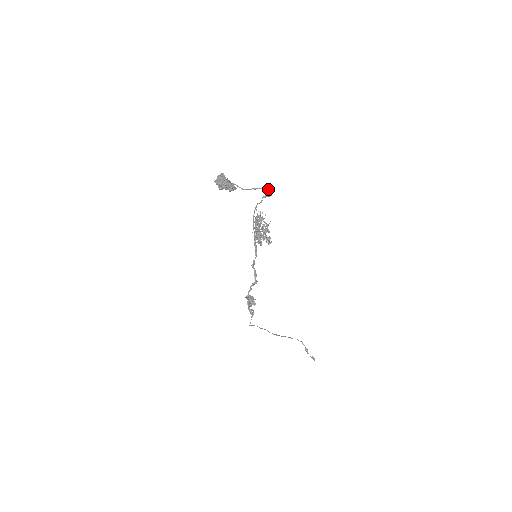
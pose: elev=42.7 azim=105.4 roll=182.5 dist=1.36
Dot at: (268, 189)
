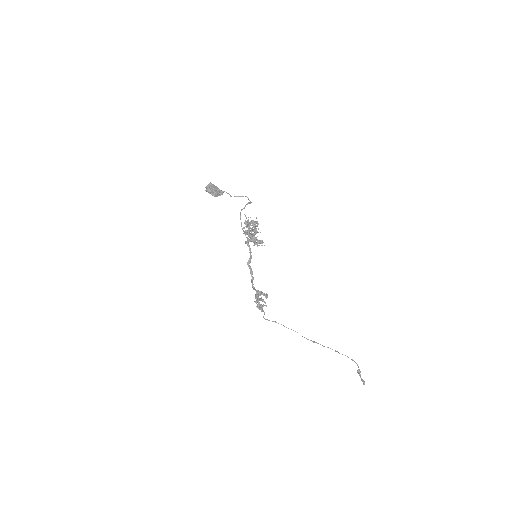
Dot at: (247, 197)
